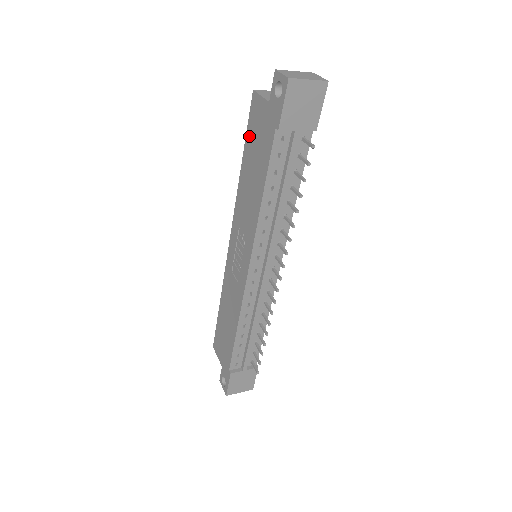
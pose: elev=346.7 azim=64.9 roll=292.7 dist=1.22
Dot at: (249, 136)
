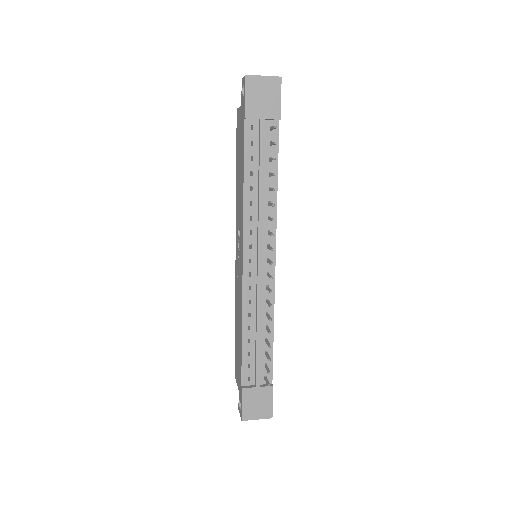
Dot at: (237, 145)
